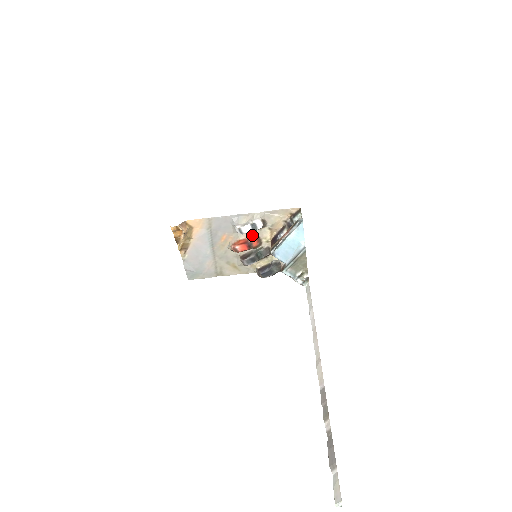
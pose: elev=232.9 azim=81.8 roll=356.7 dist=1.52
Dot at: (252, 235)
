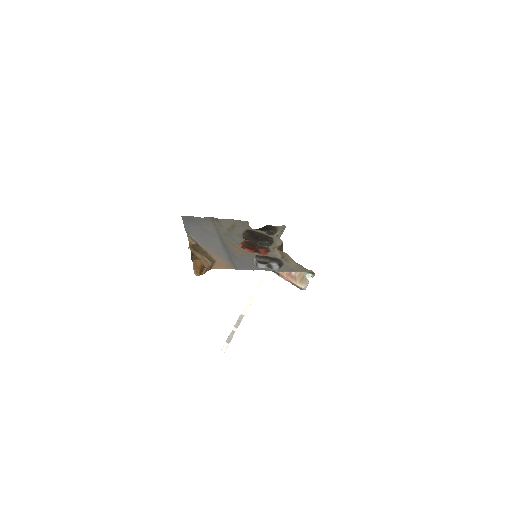
Dot at: (264, 255)
